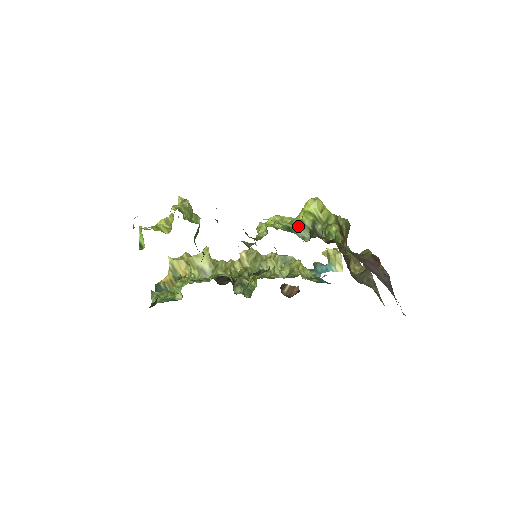
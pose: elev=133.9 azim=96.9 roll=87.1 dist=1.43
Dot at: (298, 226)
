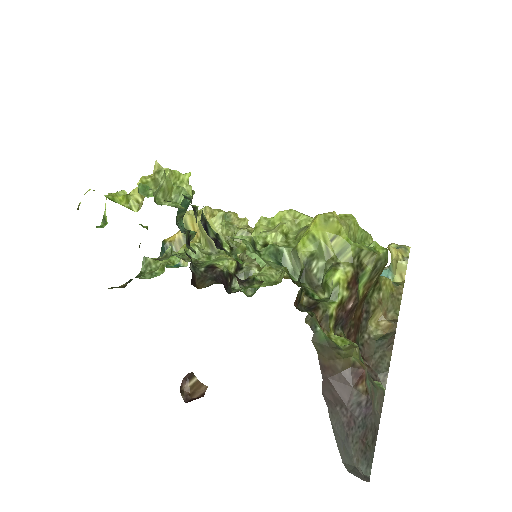
Dot at: (291, 253)
